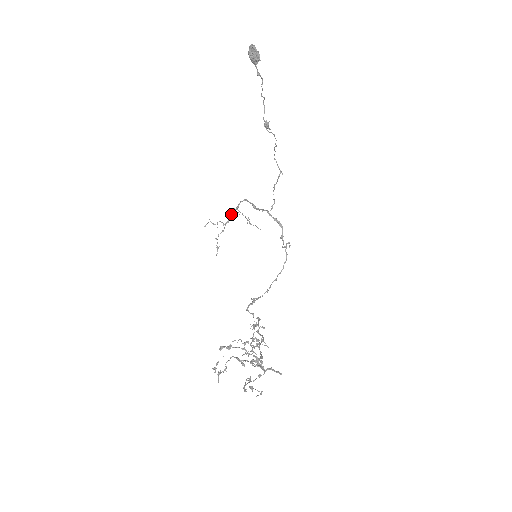
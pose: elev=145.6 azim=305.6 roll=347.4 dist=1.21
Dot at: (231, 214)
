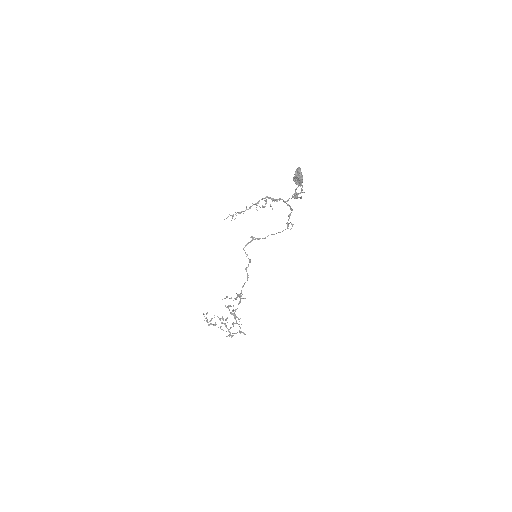
Dot at: (250, 207)
